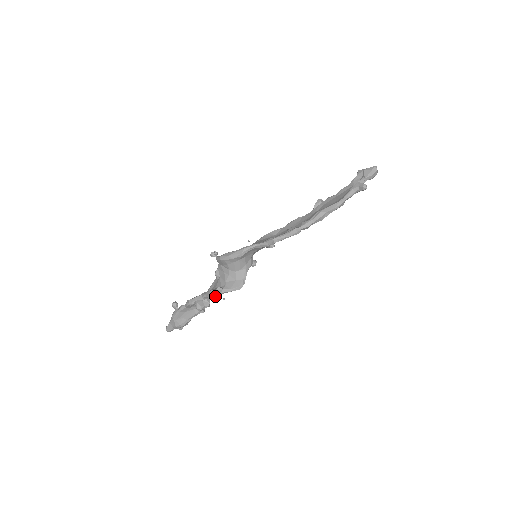
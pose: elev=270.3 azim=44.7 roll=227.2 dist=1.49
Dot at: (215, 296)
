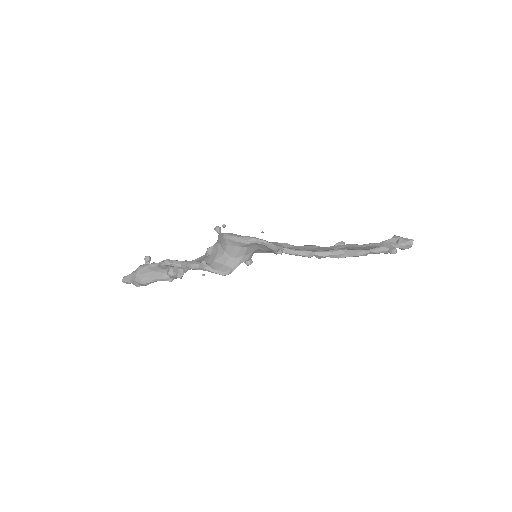
Dot at: (195, 268)
